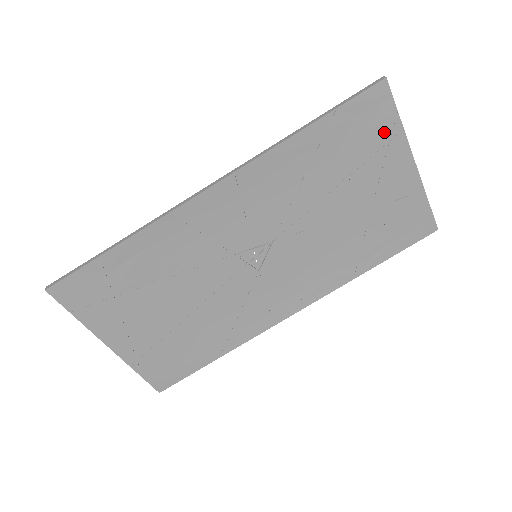
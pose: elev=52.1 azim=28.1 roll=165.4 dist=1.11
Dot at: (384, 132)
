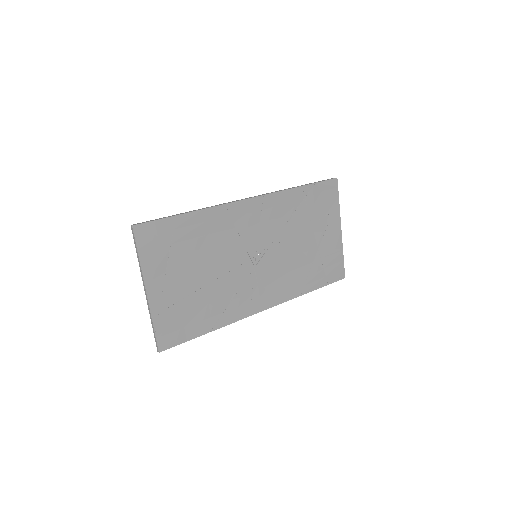
Dot at: (332, 206)
